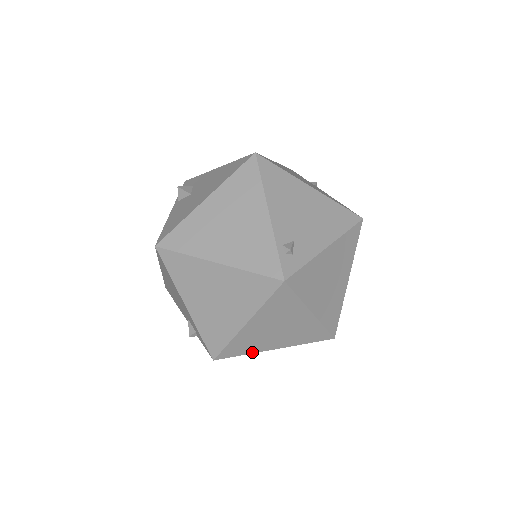
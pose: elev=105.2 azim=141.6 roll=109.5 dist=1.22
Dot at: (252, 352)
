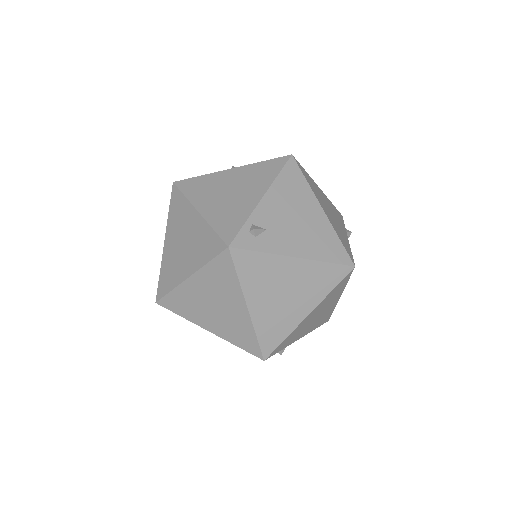
Dot at: (188, 318)
